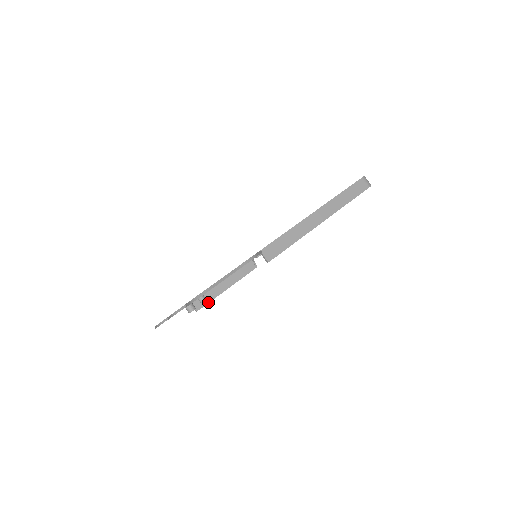
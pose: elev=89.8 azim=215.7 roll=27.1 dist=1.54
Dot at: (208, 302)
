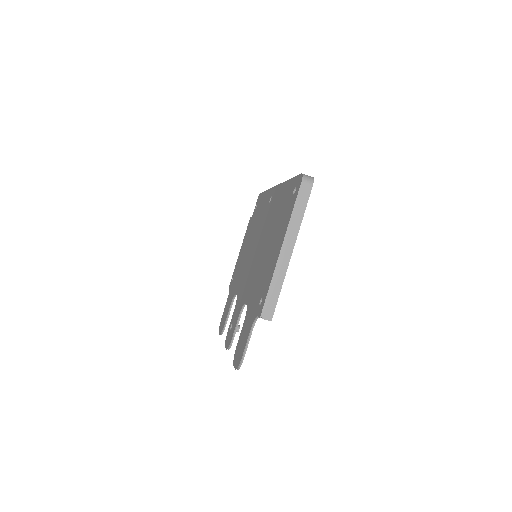
Dot at: occluded
